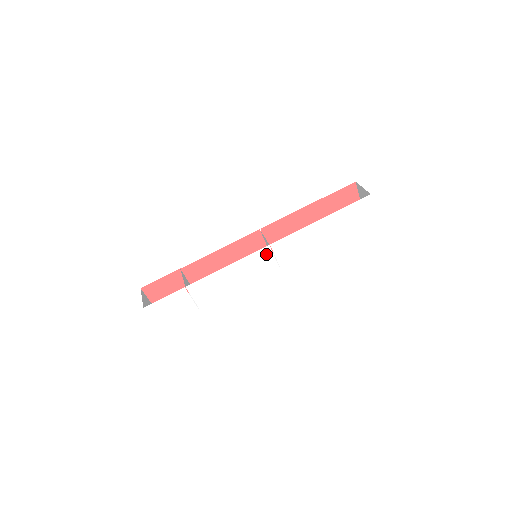
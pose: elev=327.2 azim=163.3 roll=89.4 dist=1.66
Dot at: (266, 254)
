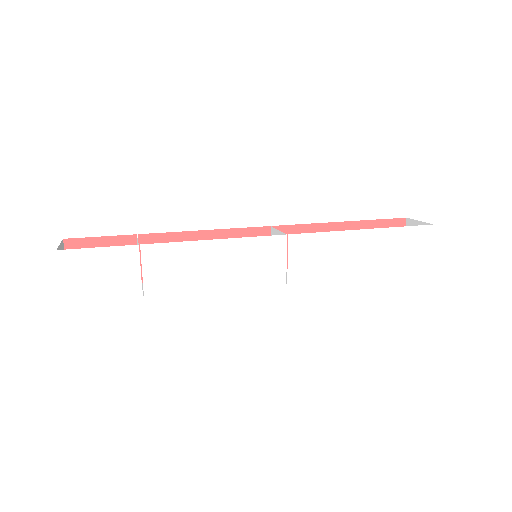
Dot at: (277, 248)
